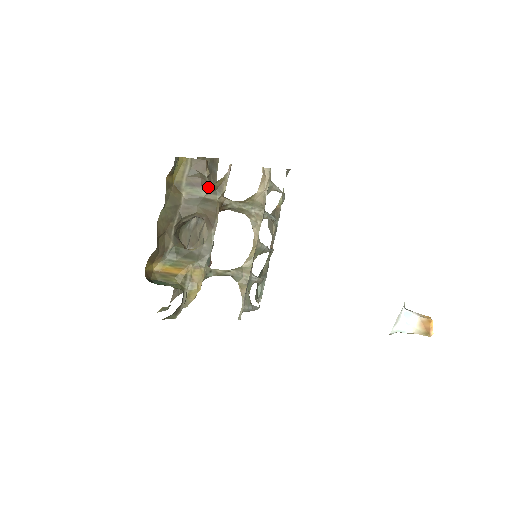
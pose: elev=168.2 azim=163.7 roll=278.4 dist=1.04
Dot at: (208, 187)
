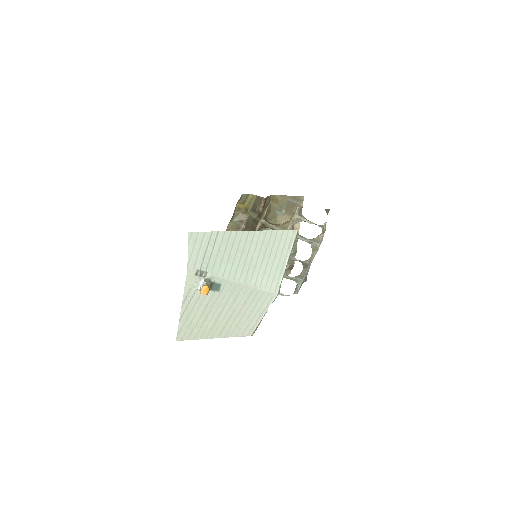
Dot at: (258, 213)
